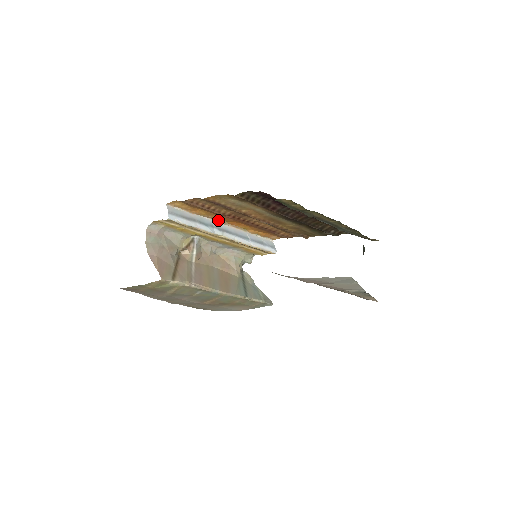
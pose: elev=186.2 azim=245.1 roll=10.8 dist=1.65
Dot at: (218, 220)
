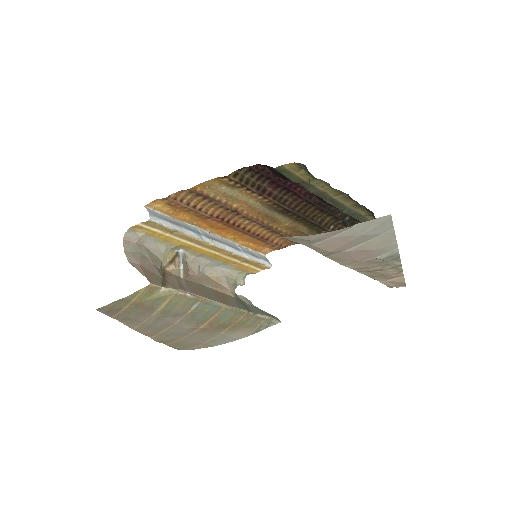
Dot at: (204, 228)
